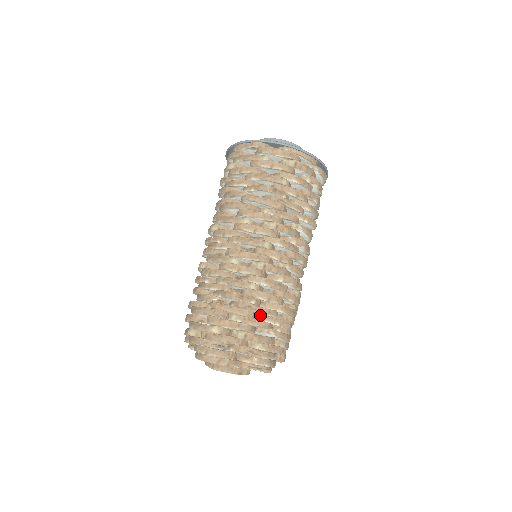
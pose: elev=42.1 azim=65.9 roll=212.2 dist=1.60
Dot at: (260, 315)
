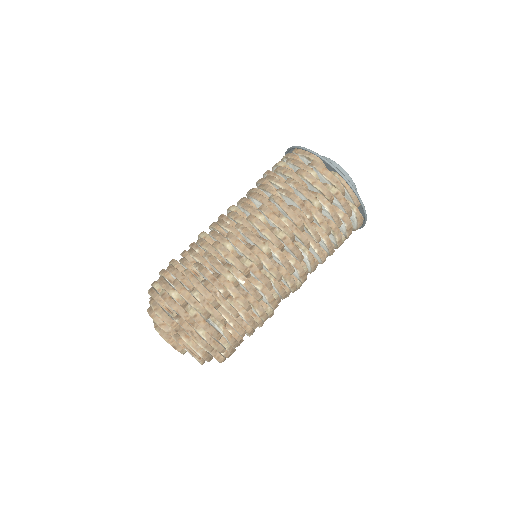
Dot at: (221, 307)
